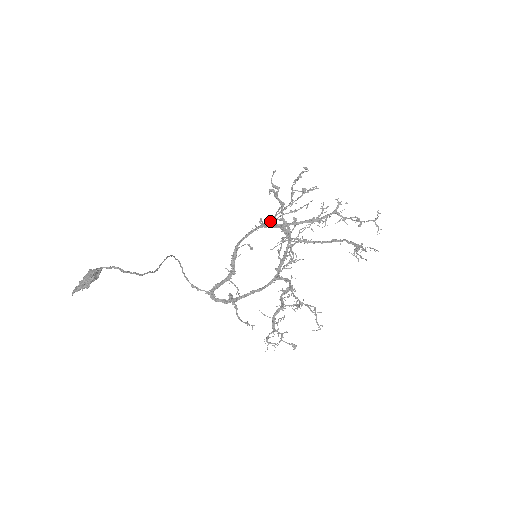
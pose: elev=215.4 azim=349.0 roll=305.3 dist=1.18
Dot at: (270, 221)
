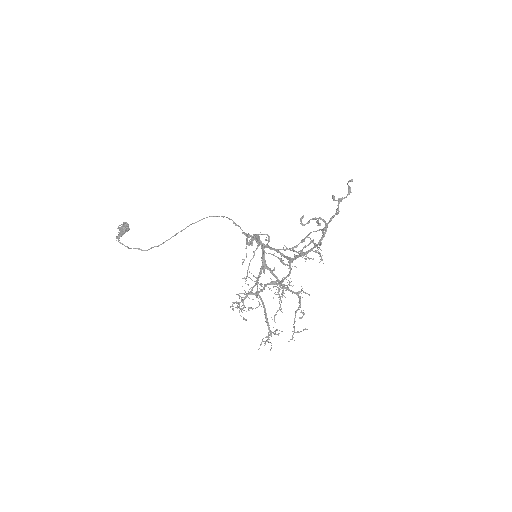
Dot at: (316, 219)
